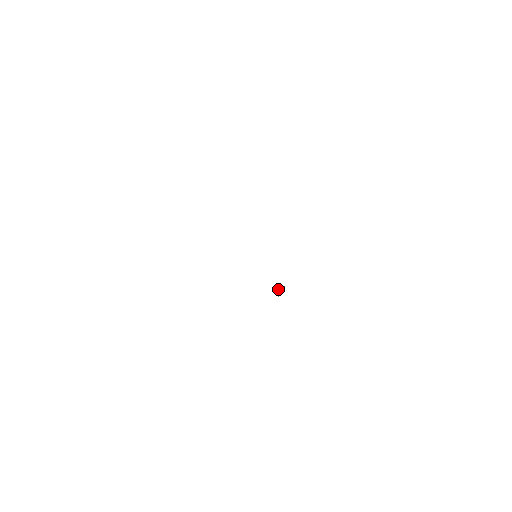
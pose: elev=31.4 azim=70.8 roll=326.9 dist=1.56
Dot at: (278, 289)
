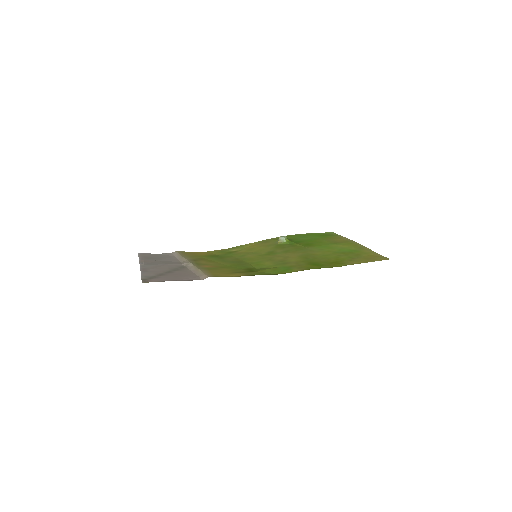
Dot at: (279, 237)
